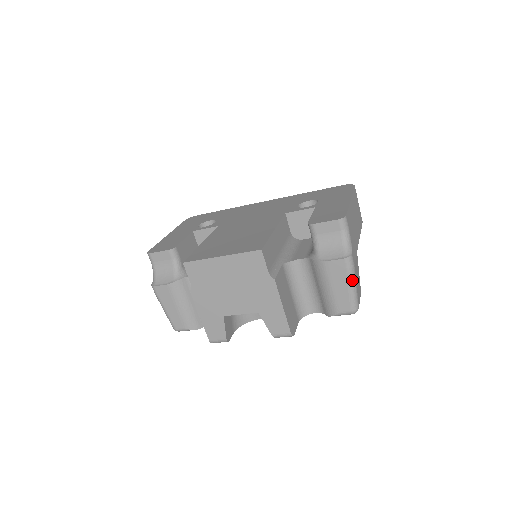
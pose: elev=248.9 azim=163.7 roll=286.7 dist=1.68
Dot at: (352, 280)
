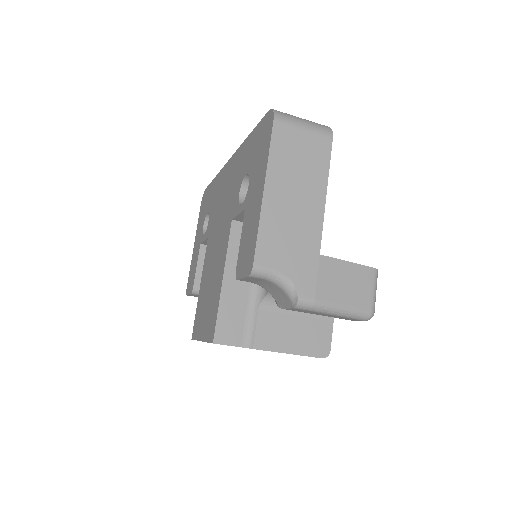
Dot at: (328, 311)
